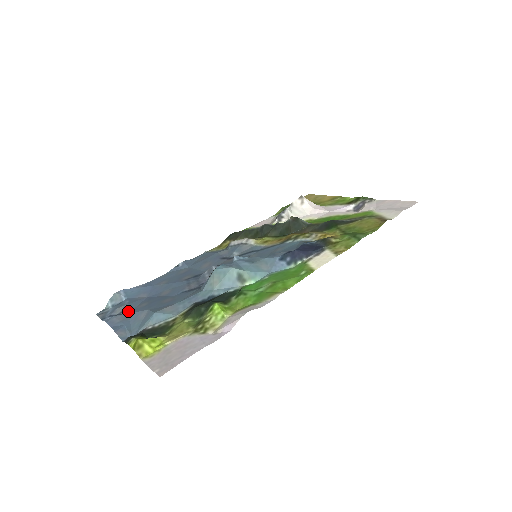
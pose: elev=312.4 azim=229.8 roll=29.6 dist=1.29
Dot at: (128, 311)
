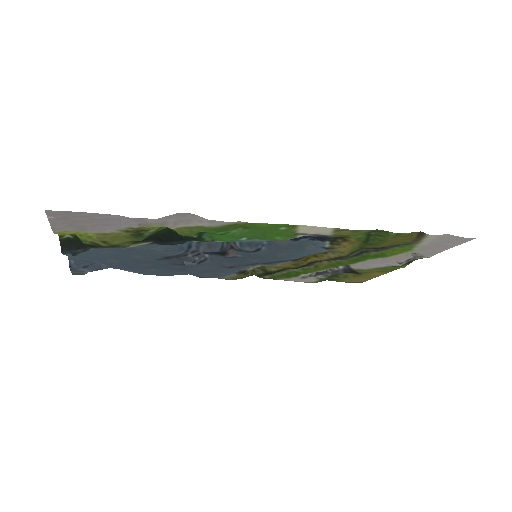
Dot at: (96, 260)
